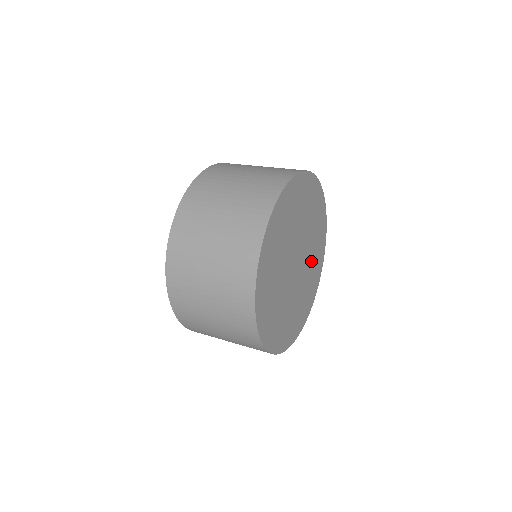
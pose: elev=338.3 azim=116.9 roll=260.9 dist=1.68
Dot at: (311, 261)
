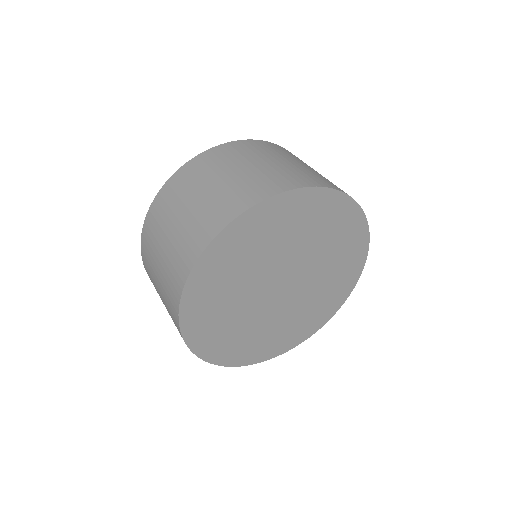
Dot at: (327, 259)
